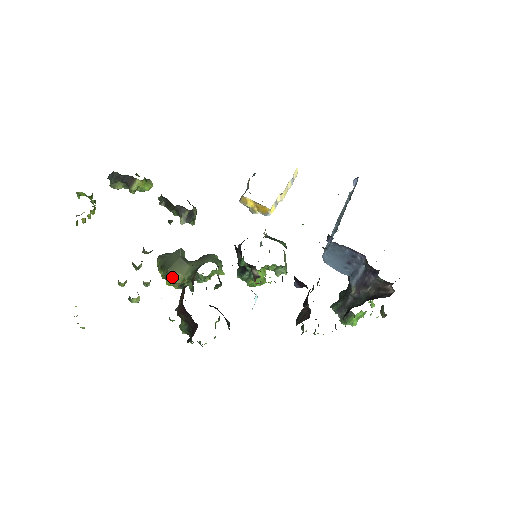
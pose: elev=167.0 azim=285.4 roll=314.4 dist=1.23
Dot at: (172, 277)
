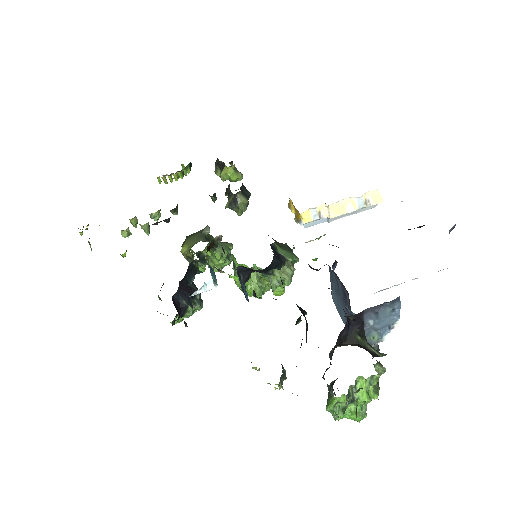
Dot at: (184, 246)
